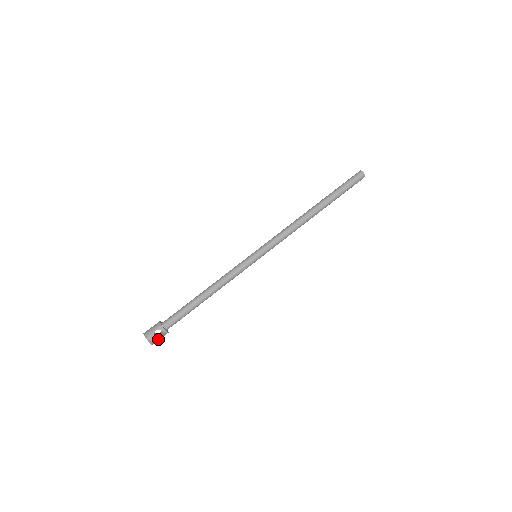
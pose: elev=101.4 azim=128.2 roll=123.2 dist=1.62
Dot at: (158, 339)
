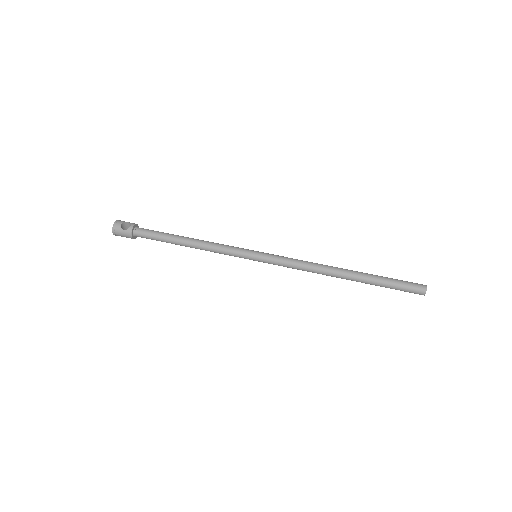
Dot at: (121, 229)
